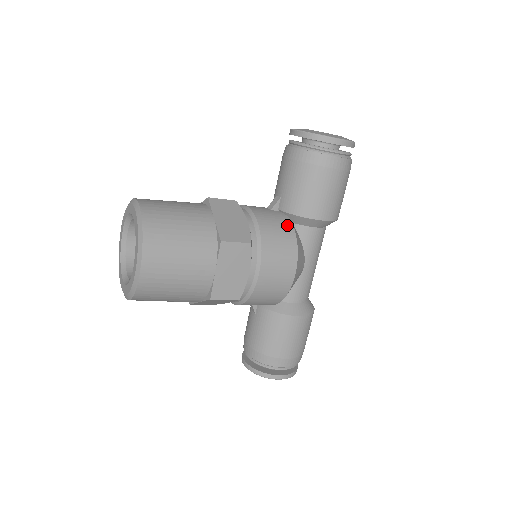
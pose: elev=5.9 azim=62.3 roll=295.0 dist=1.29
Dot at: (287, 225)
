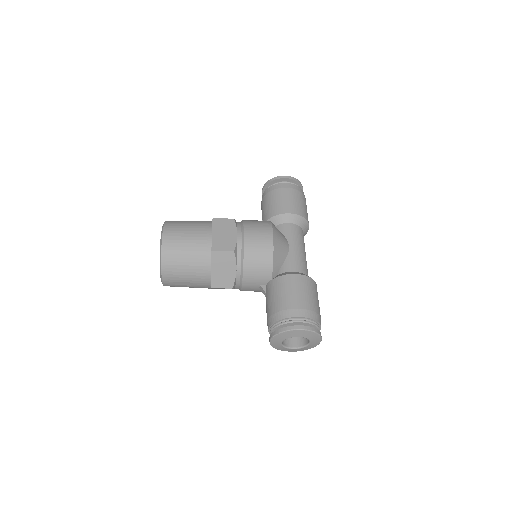
Dot at: occluded
